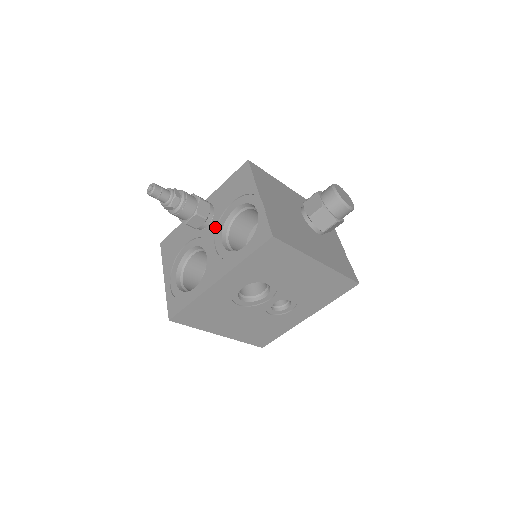
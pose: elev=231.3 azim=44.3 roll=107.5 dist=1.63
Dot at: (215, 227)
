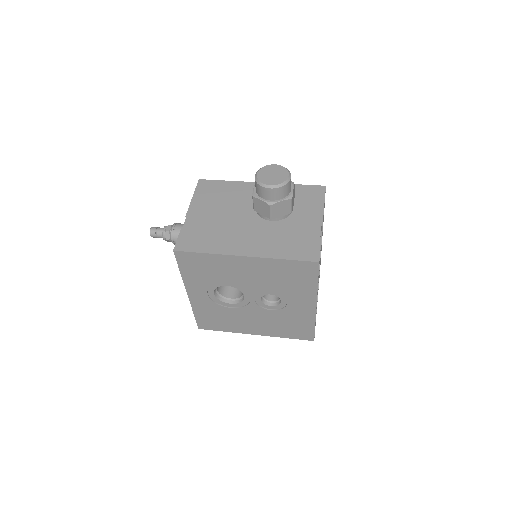
Dot at: occluded
